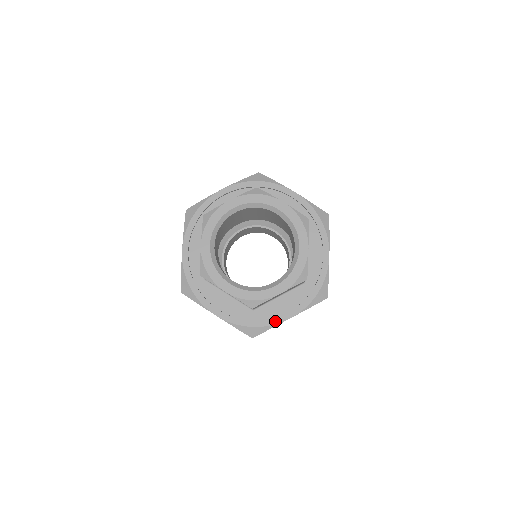
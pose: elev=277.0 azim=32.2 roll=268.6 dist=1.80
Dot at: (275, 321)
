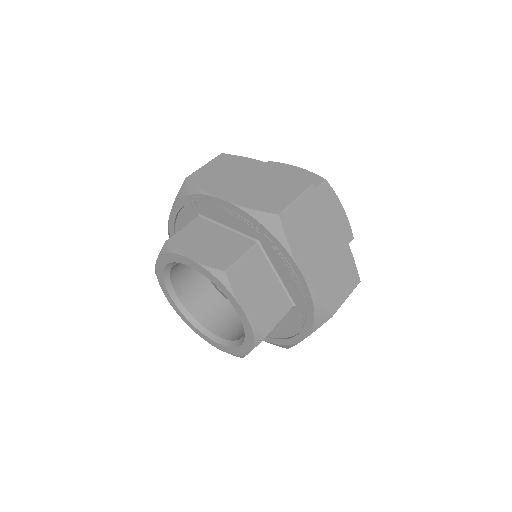
Dot at: (292, 341)
